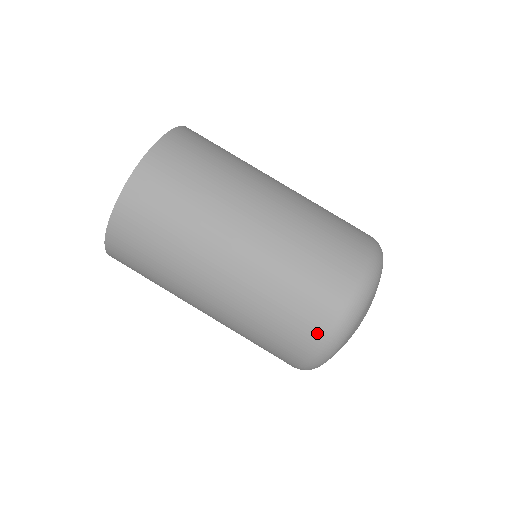
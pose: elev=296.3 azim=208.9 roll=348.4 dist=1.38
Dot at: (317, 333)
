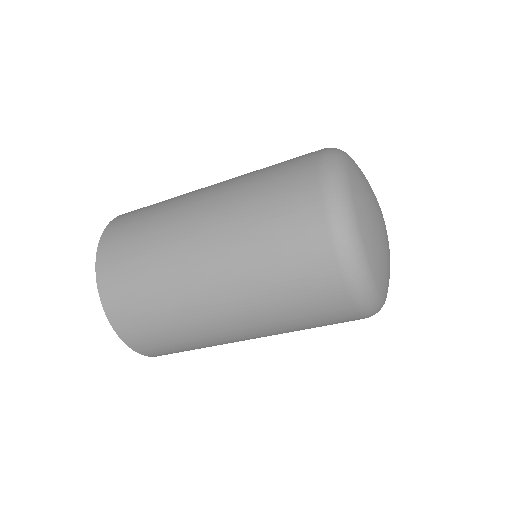
Dot at: (327, 259)
